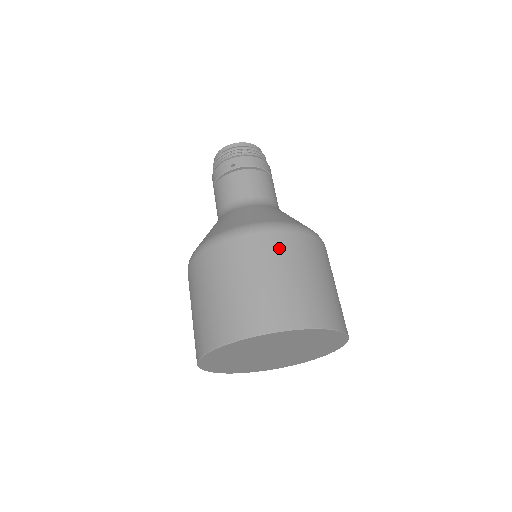
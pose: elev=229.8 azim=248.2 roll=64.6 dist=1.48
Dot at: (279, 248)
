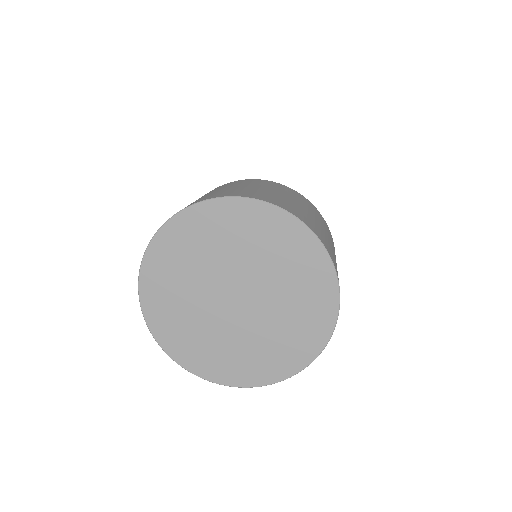
Dot at: (281, 187)
